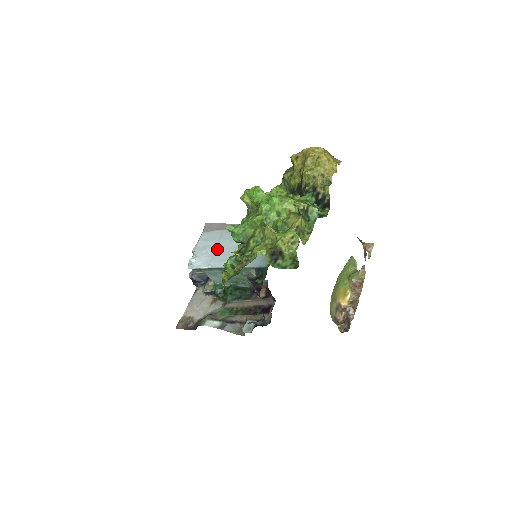
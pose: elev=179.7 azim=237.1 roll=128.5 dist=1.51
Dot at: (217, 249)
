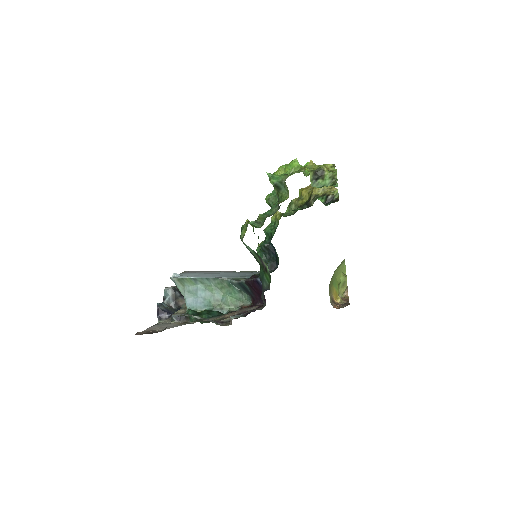
Dot at: (202, 274)
